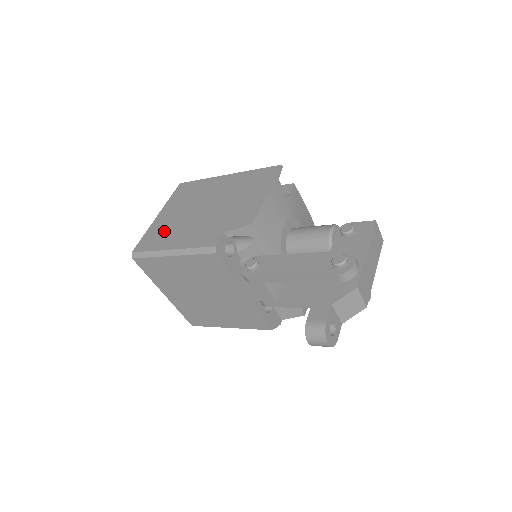
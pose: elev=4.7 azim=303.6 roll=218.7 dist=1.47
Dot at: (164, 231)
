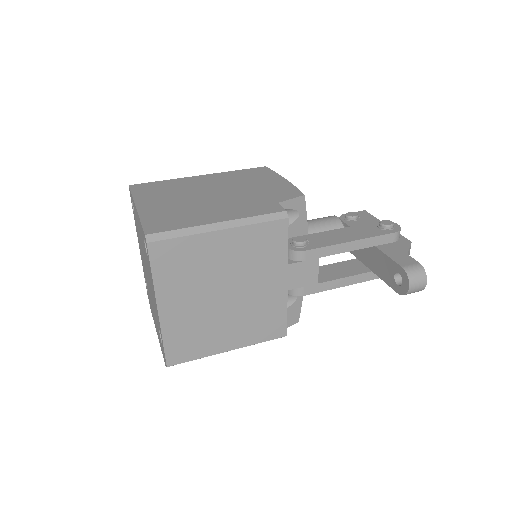
Dot at: (177, 213)
